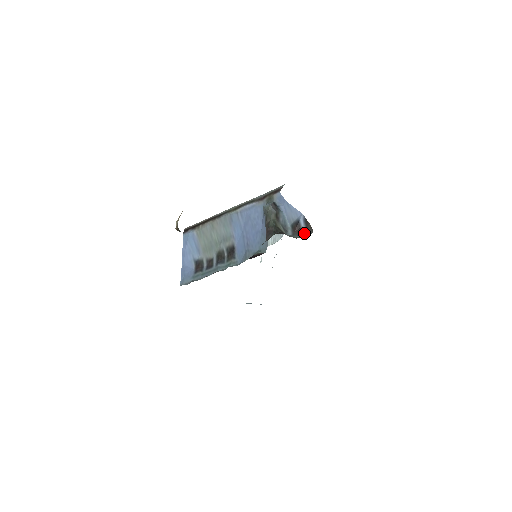
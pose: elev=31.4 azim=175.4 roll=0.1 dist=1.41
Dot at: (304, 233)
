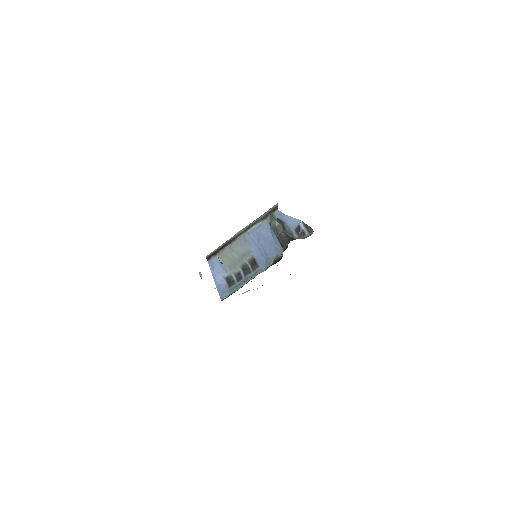
Dot at: (307, 233)
